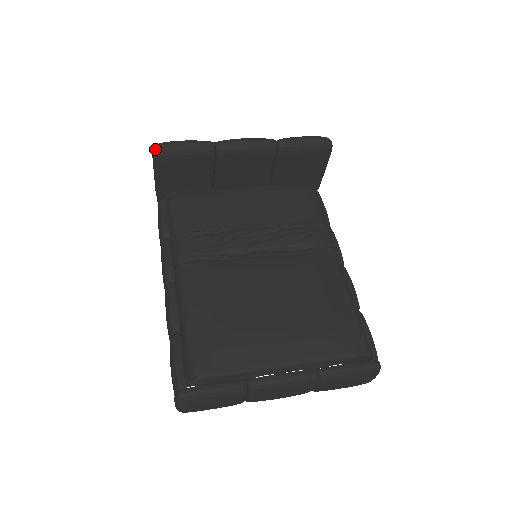
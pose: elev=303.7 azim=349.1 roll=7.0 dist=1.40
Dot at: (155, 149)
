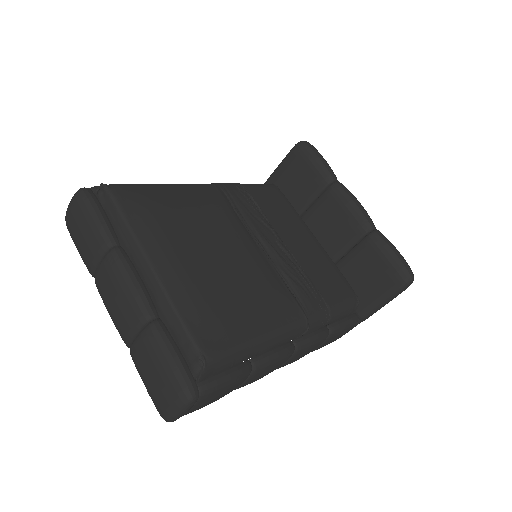
Dot at: occluded
